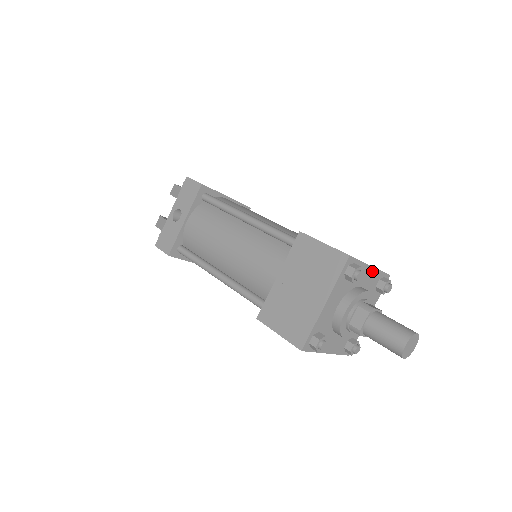
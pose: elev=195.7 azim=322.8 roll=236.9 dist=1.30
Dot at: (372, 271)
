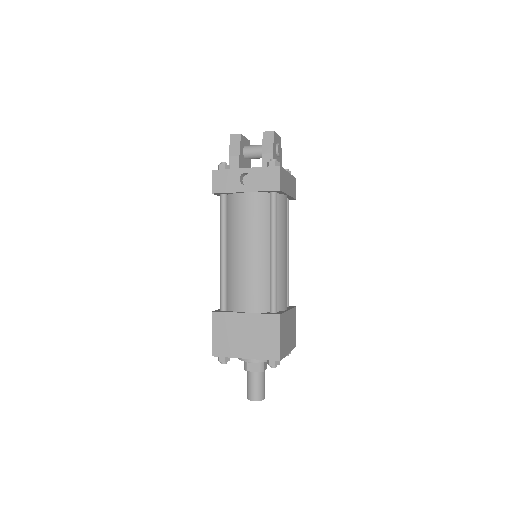
Dot at: occluded
